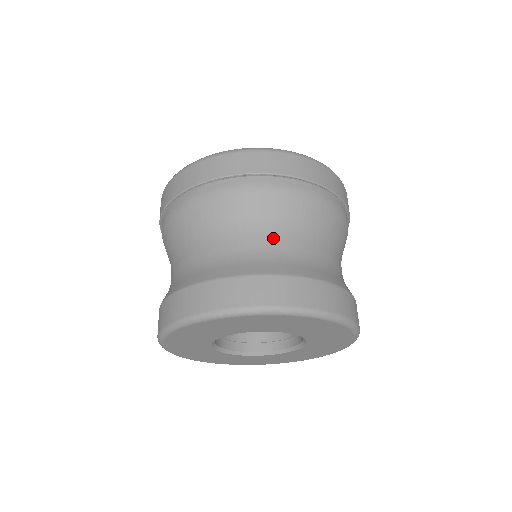
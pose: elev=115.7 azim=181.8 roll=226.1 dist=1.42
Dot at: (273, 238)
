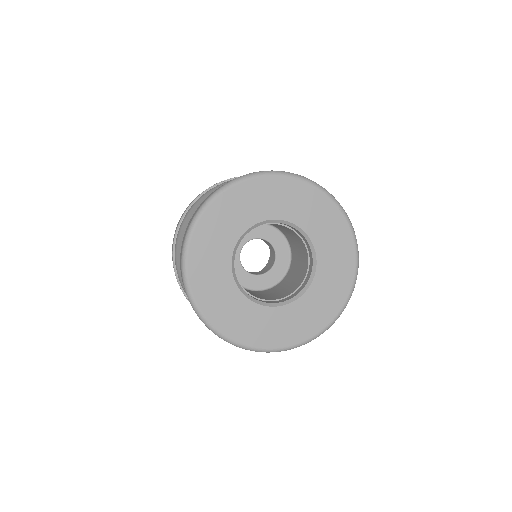
Dot at: occluded
